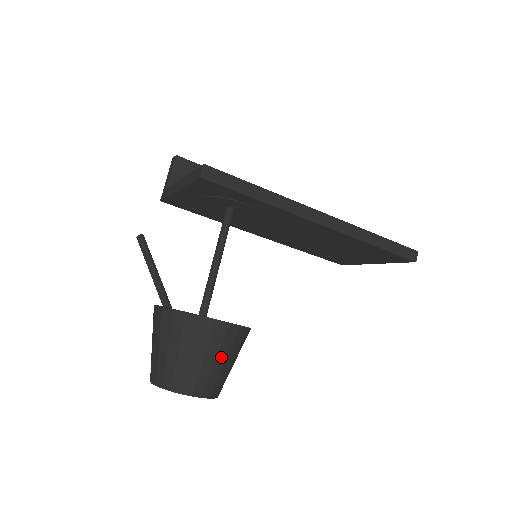
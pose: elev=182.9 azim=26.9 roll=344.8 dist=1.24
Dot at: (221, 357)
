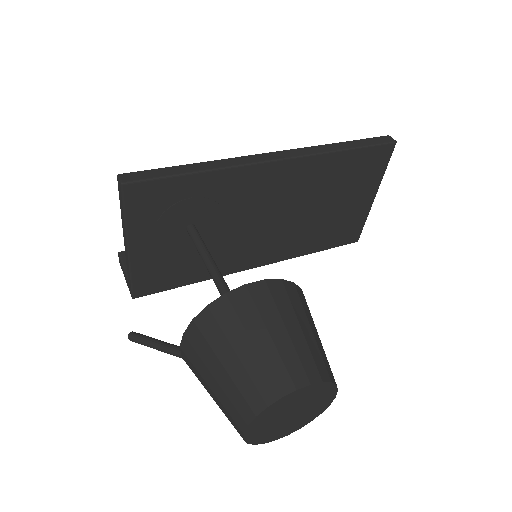
Dot at: (290, 323)
